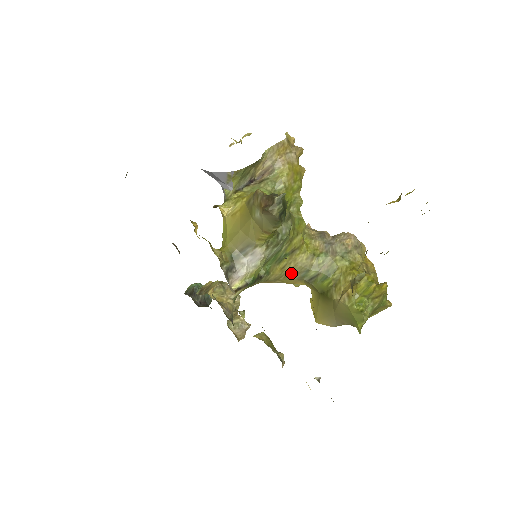
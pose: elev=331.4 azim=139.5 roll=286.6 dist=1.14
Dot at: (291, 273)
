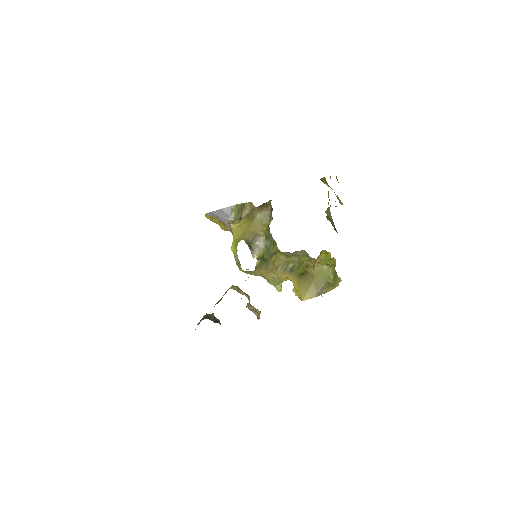
Dot at: (279, 266)
